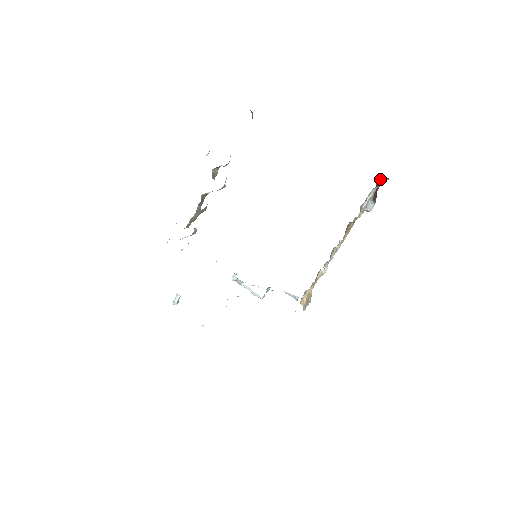
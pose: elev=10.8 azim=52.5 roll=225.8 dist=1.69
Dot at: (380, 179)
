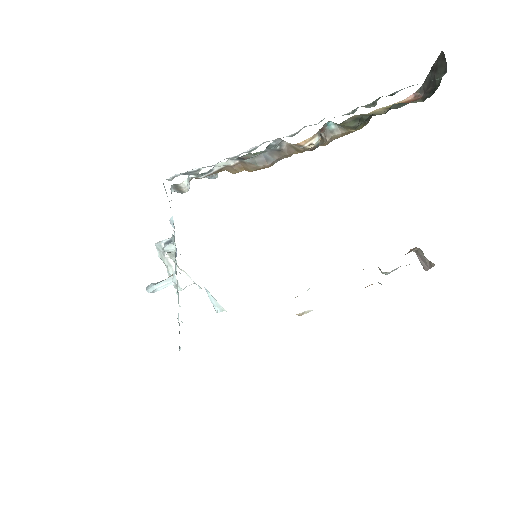
Dot at: (413, 248)
